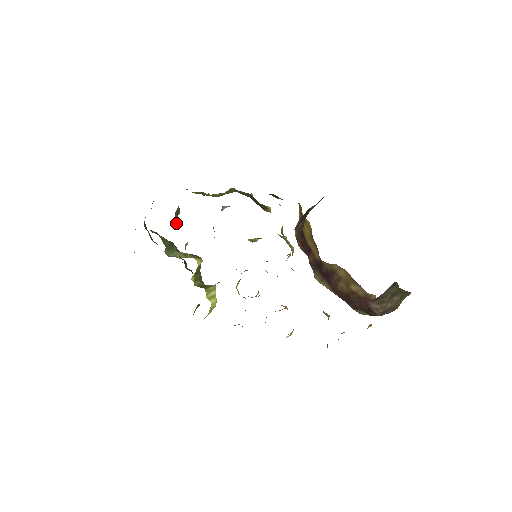
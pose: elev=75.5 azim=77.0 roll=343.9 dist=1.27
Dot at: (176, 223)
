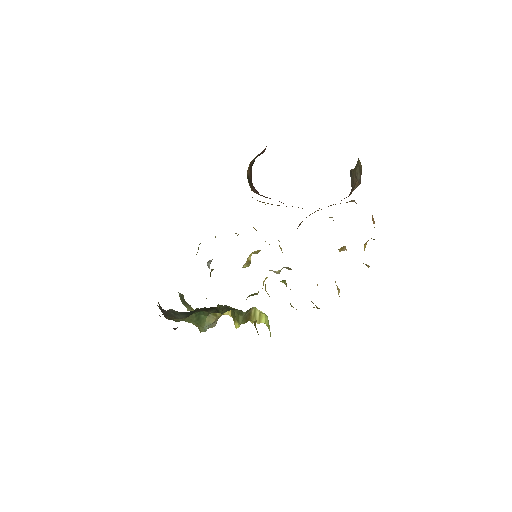
Dot at: (188, 307)
